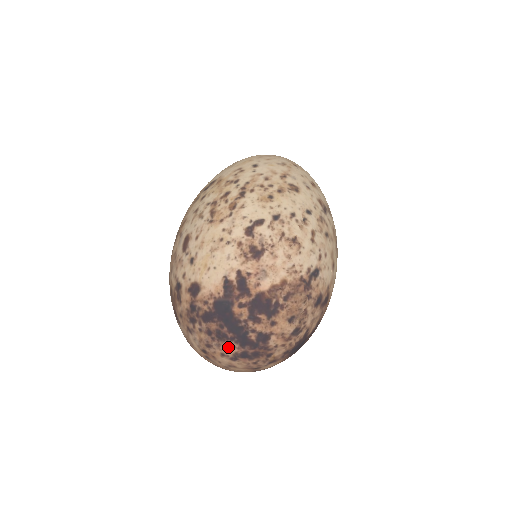
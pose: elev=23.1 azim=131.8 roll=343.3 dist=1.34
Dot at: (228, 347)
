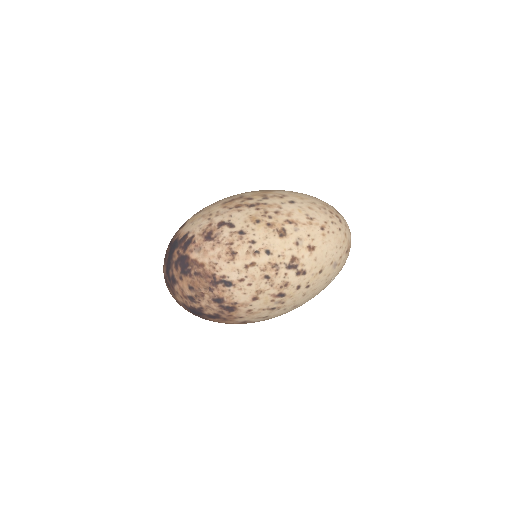
Dot at: (164, 267)
